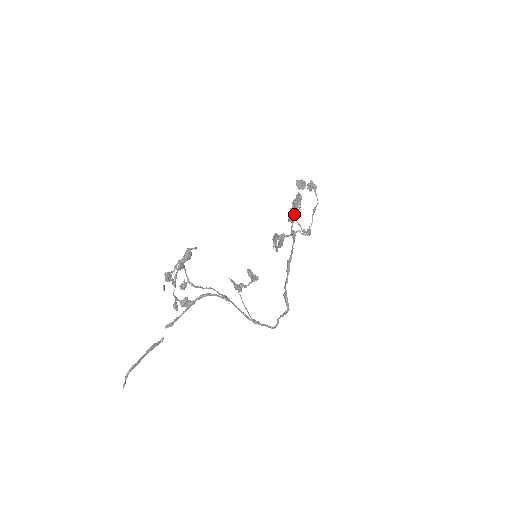
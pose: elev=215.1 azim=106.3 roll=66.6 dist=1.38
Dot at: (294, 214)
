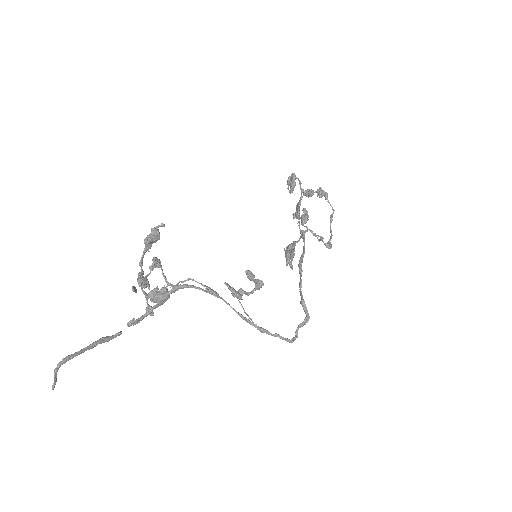
Dot at: (297, 206)
